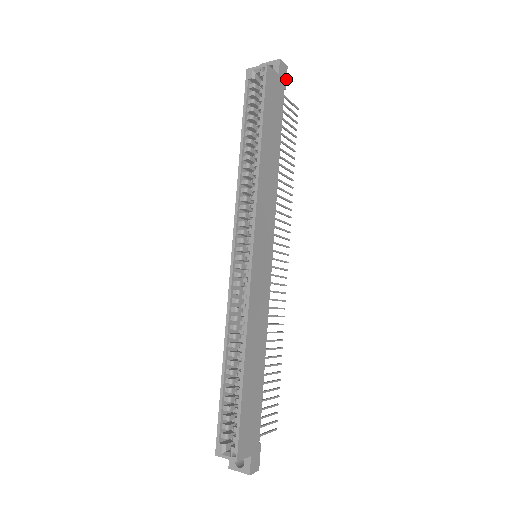
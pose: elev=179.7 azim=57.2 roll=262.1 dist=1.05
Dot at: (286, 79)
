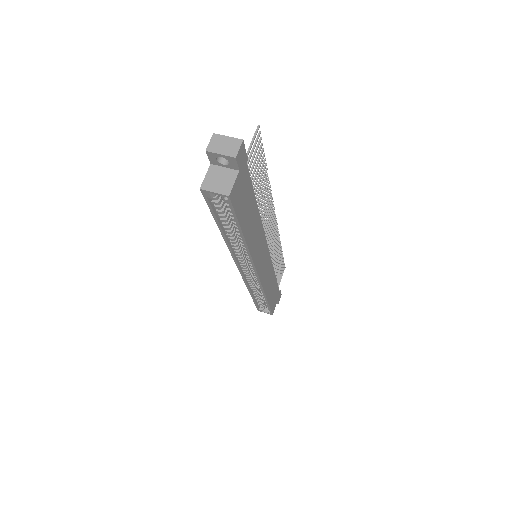
Dot at: (245, 152)
